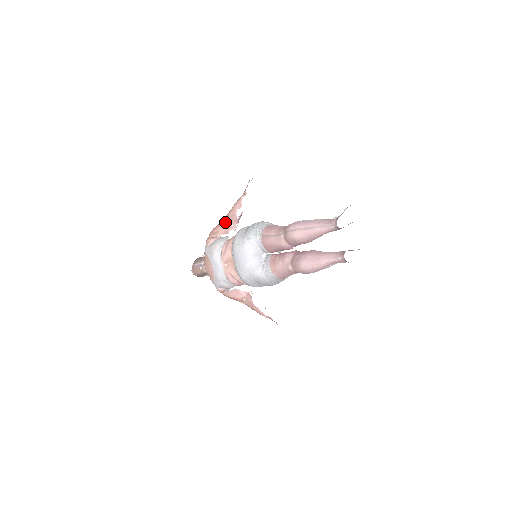
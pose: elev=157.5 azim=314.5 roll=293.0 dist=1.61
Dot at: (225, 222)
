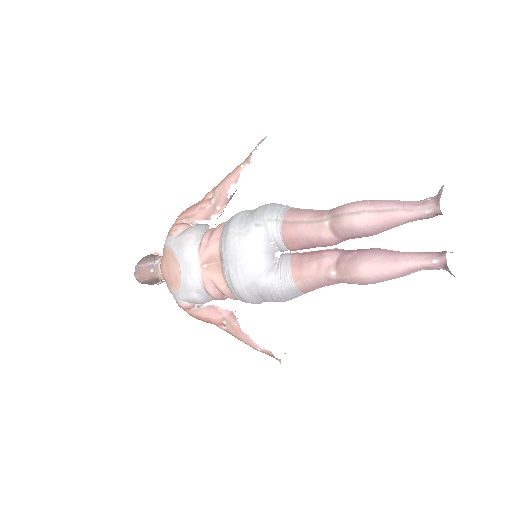
Dot at: (207, 202)
